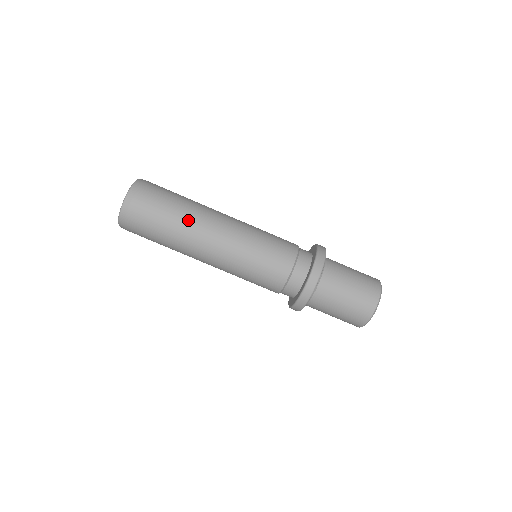
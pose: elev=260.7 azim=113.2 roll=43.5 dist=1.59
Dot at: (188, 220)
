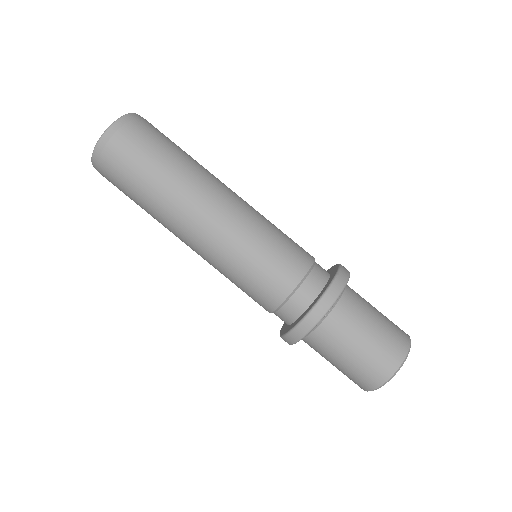
Dot at: (189, 172)
